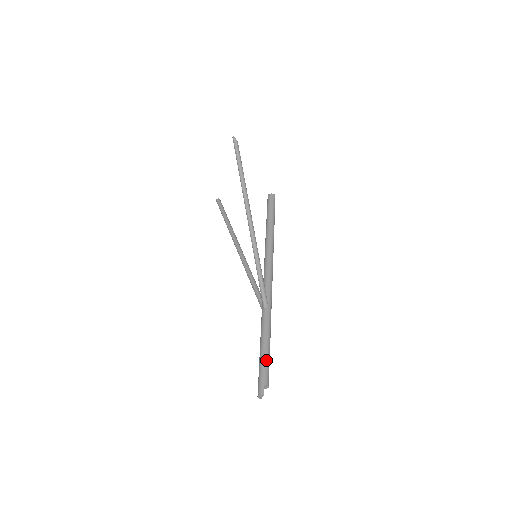
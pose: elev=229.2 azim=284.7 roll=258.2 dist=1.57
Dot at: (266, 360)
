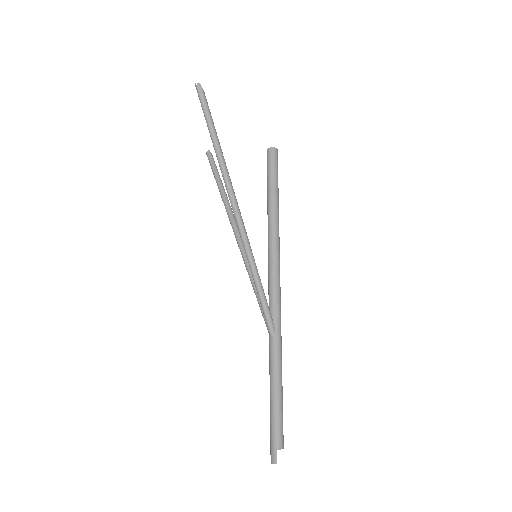
Dot at: (277, 414)
